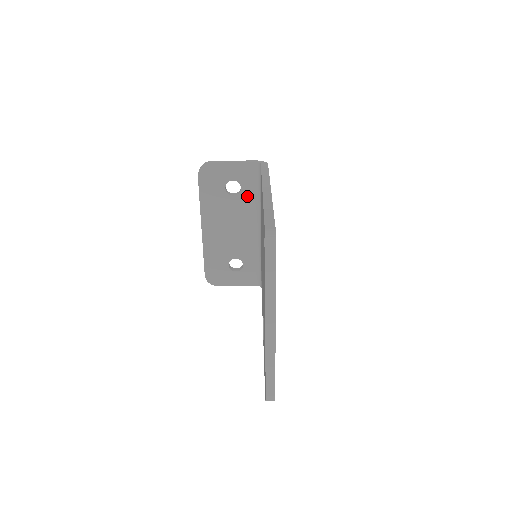
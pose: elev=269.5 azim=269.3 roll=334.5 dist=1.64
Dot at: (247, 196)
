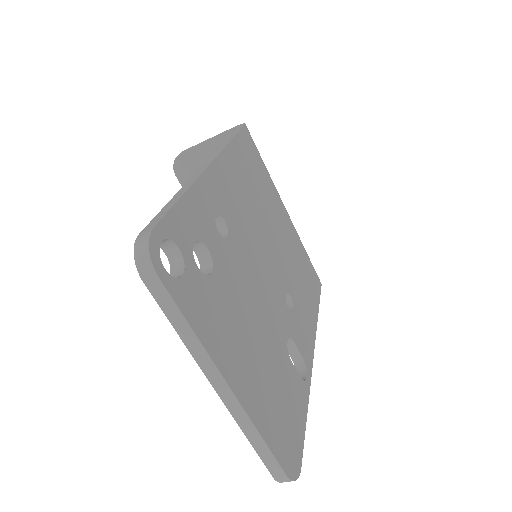
Dot at: occluded
